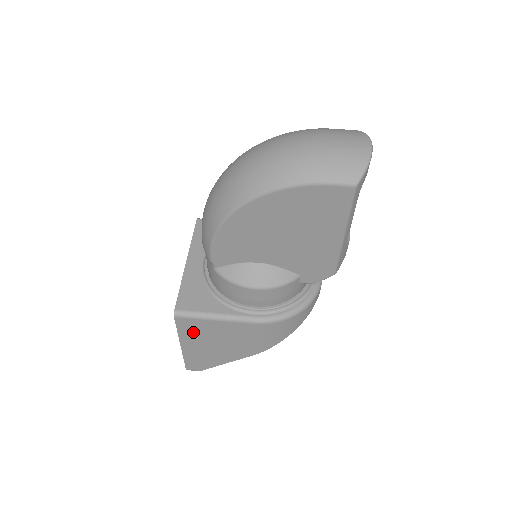
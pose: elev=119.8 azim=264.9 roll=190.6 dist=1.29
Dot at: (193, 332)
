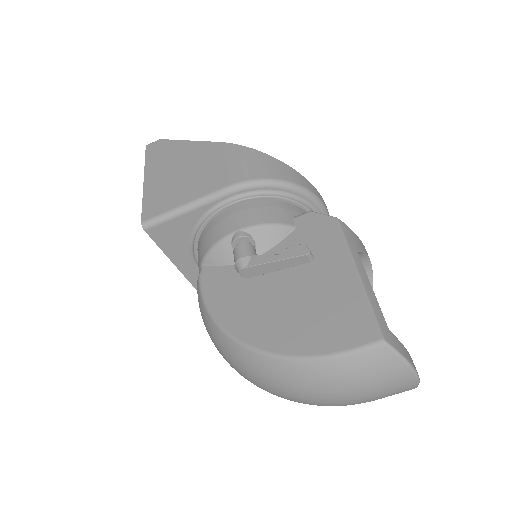
Dot at: occluded
